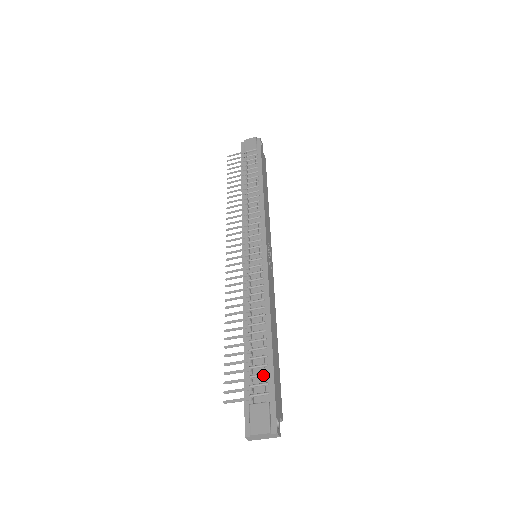
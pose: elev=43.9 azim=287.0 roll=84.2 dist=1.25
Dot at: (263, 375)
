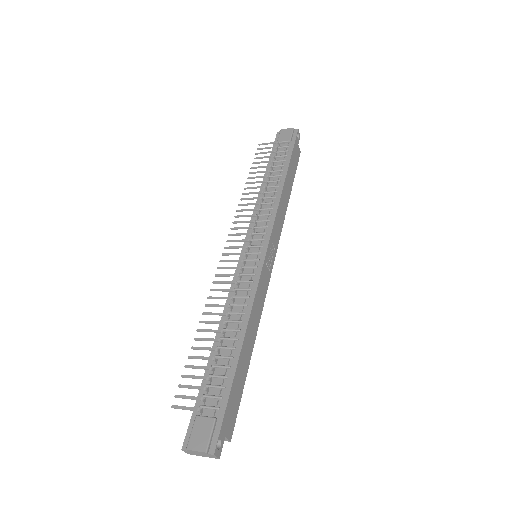
Dot at: (220, 387)
